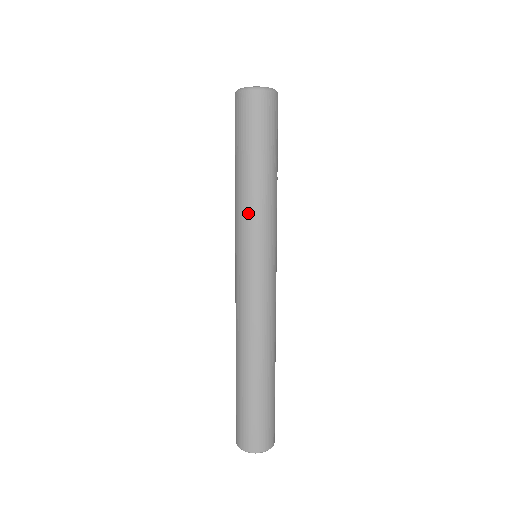
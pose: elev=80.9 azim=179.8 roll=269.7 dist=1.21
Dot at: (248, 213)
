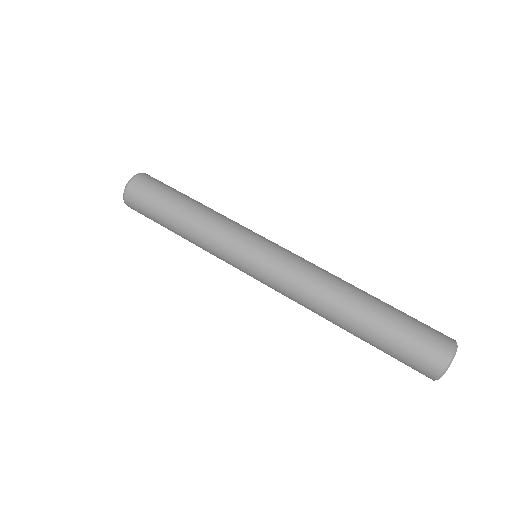
Dot at: (221, 223)
